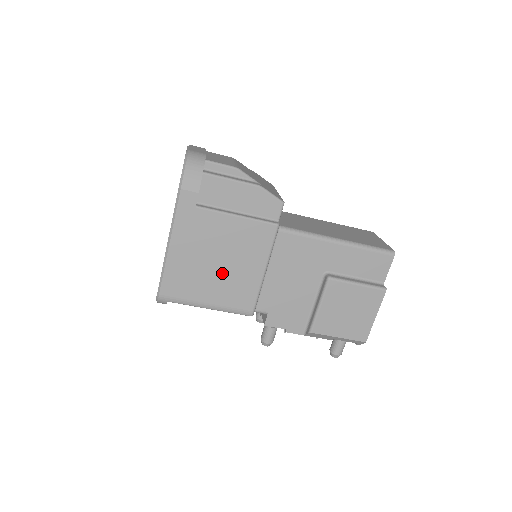
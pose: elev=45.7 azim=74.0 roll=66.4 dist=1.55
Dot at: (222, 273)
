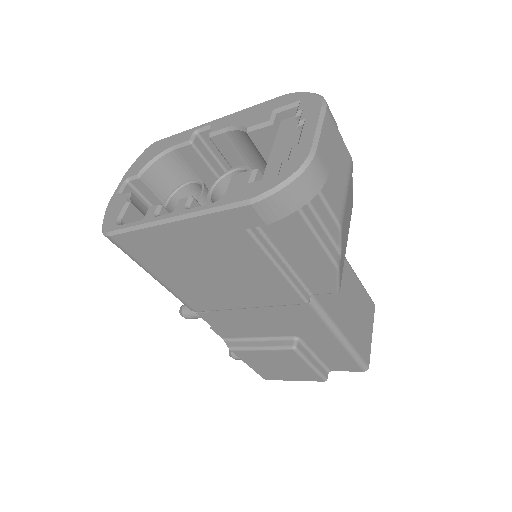
Dot at: (202, 278)
